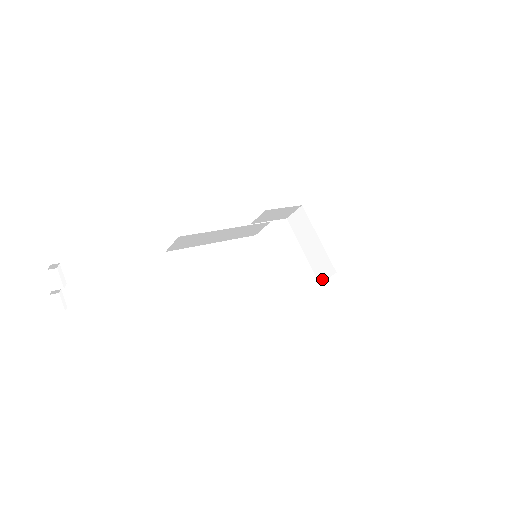
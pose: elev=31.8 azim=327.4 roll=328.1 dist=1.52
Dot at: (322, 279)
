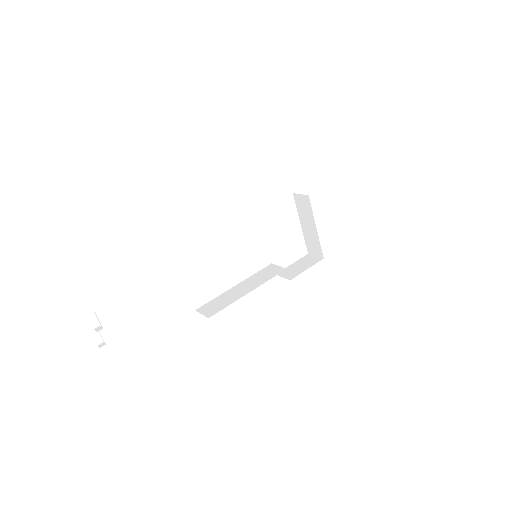
Dot at: (311, 253)
